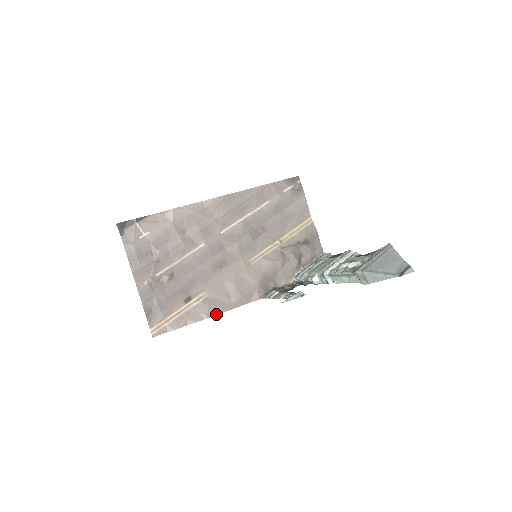
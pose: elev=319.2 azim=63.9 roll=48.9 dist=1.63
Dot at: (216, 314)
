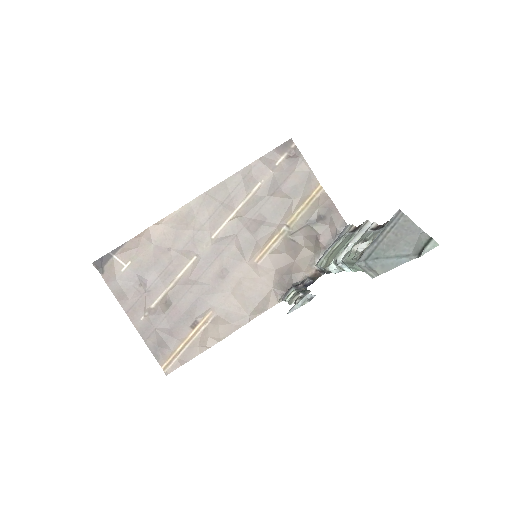
Dot at: (230, 333)
